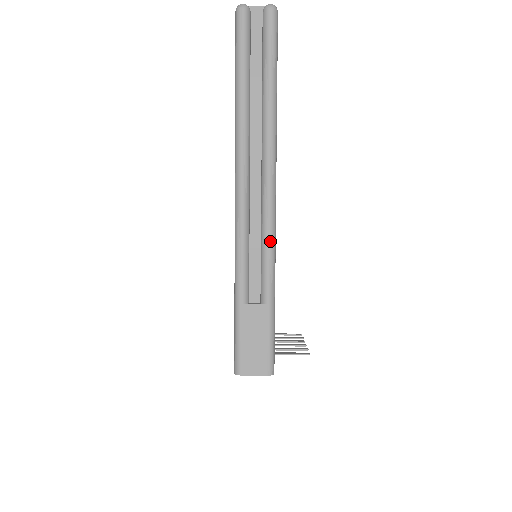
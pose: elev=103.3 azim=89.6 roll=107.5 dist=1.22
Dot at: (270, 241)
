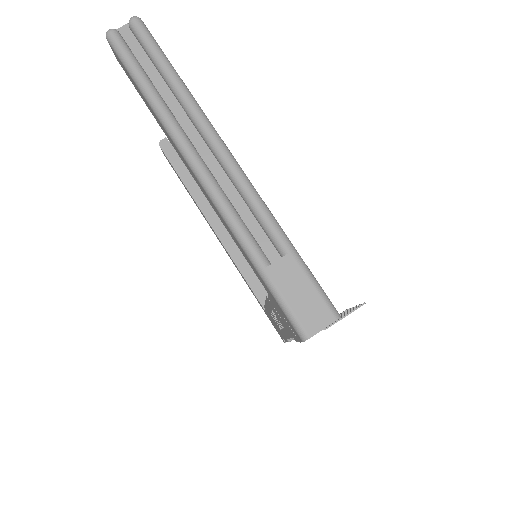
Dot at: (253, 195)
